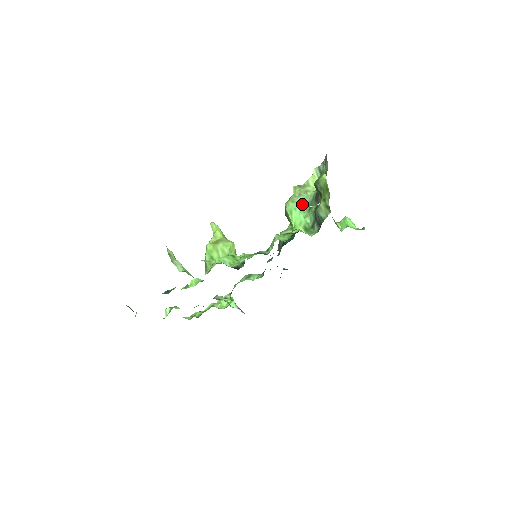
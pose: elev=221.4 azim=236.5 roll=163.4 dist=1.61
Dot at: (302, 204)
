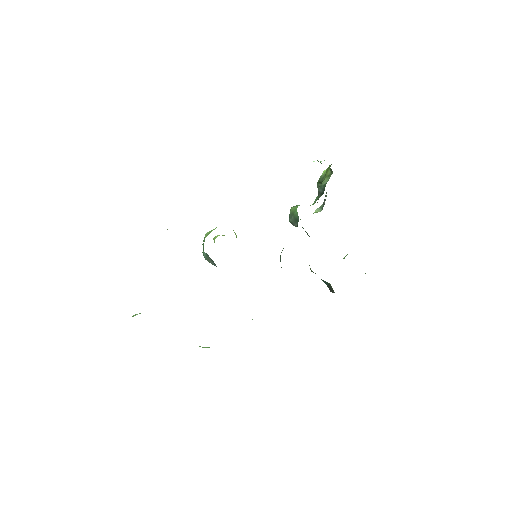
Dot at: occluded
